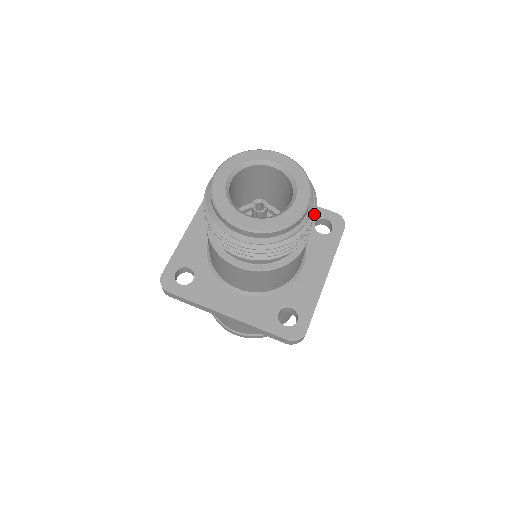
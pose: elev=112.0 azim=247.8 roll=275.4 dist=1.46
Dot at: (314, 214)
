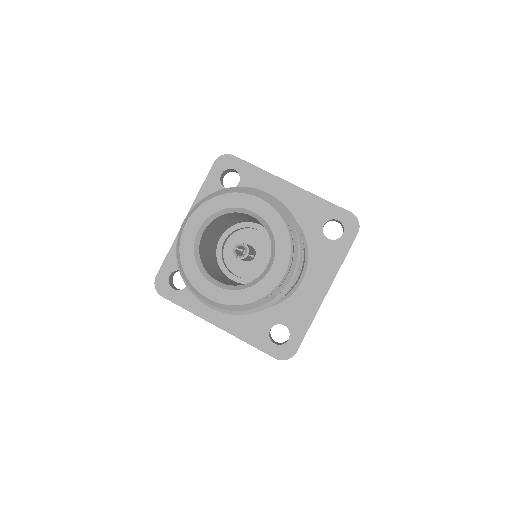
Dot at: (296, 275)
